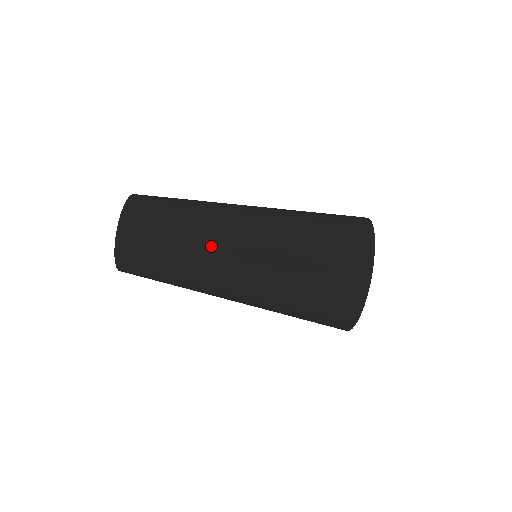
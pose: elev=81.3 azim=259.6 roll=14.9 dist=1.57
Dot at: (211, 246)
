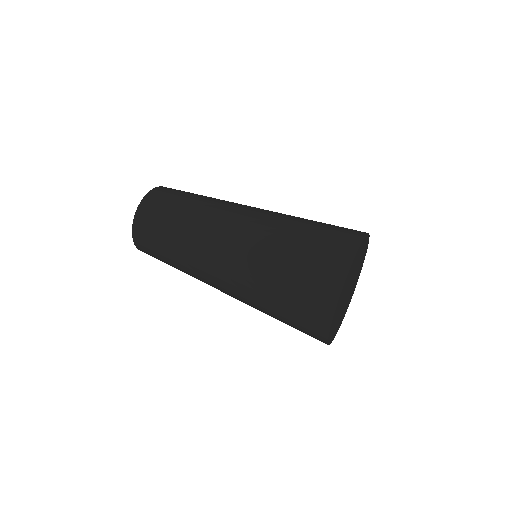
Dot at: (218, 210)
